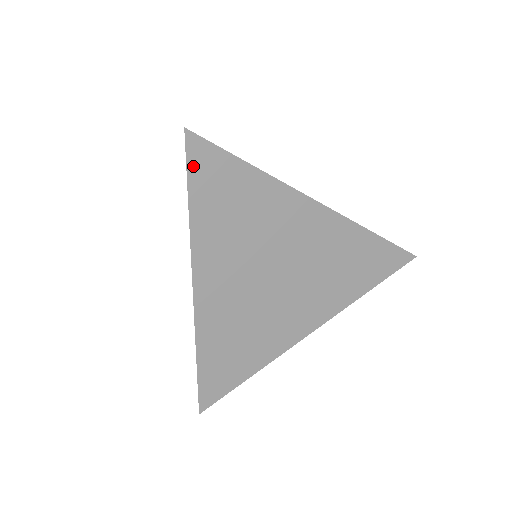
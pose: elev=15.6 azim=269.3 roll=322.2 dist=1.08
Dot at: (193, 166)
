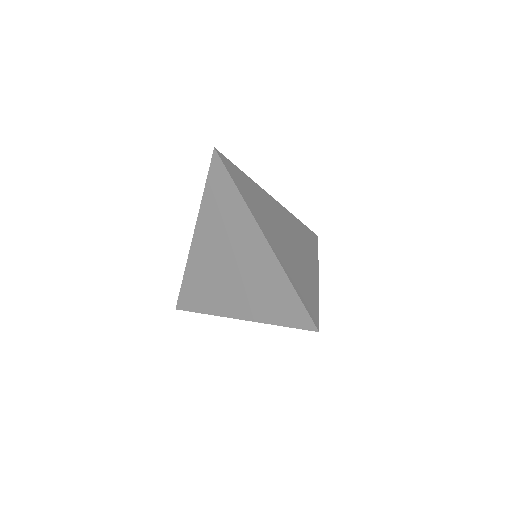
Dot at: (301, 326)
